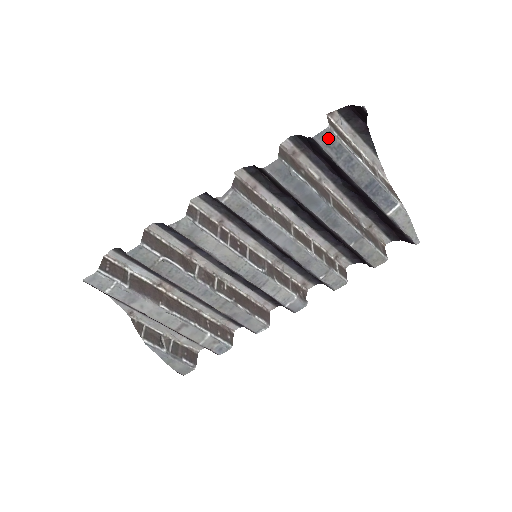
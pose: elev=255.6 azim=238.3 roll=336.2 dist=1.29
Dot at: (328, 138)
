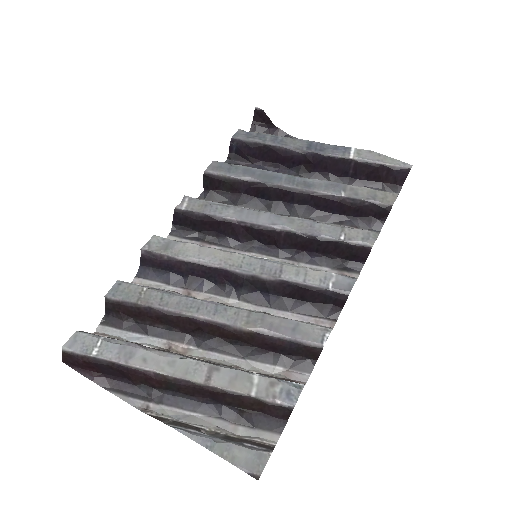
Dot at: (245, 134)
